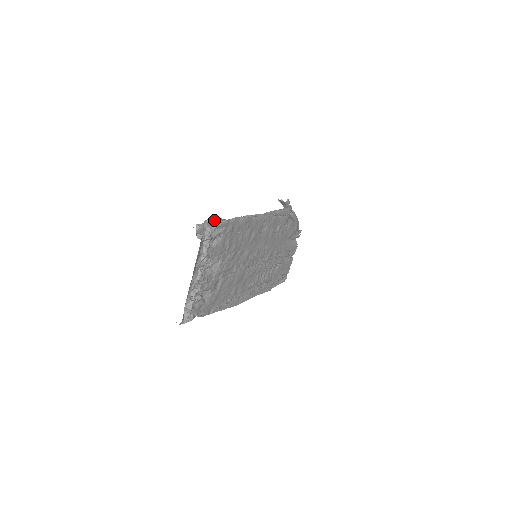
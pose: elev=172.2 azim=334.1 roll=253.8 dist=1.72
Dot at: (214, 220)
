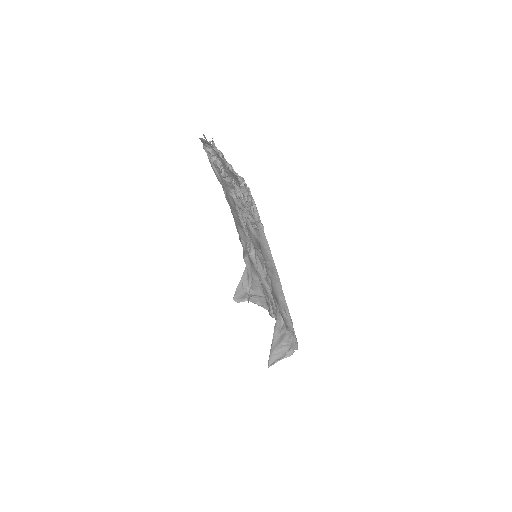
Dot at: occluded
